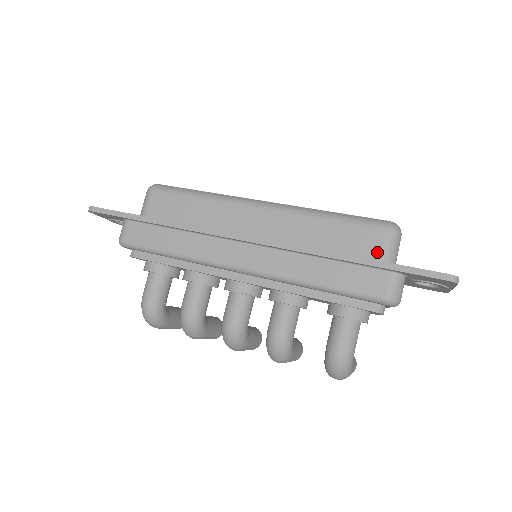
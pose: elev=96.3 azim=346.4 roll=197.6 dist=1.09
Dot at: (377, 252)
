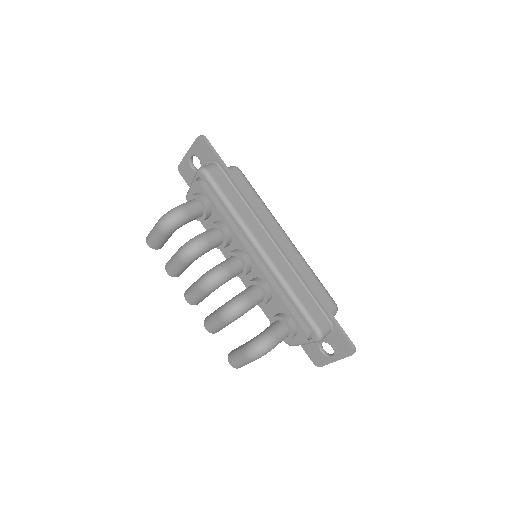
Dot at: occluded
